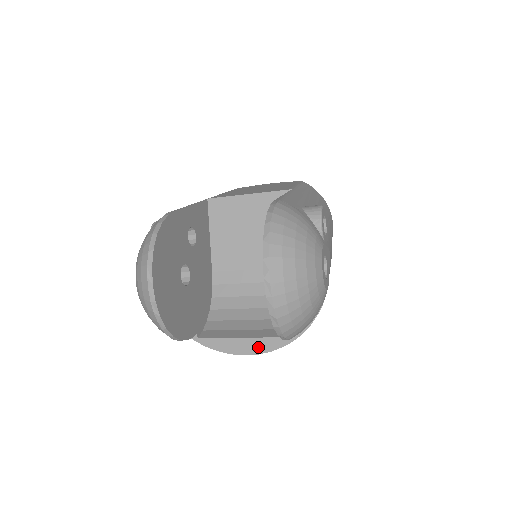
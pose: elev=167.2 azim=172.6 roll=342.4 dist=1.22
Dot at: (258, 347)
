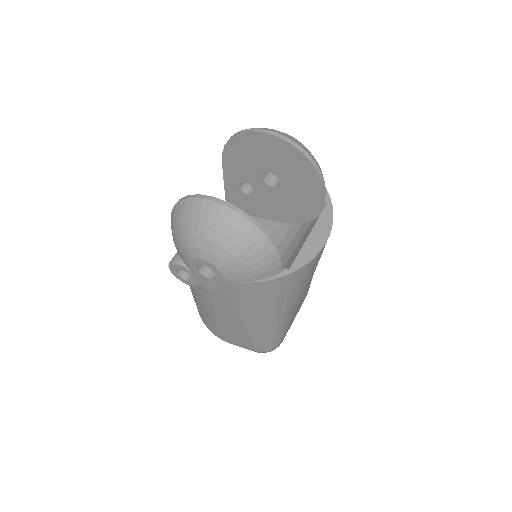
Dot at: (324, 228)
